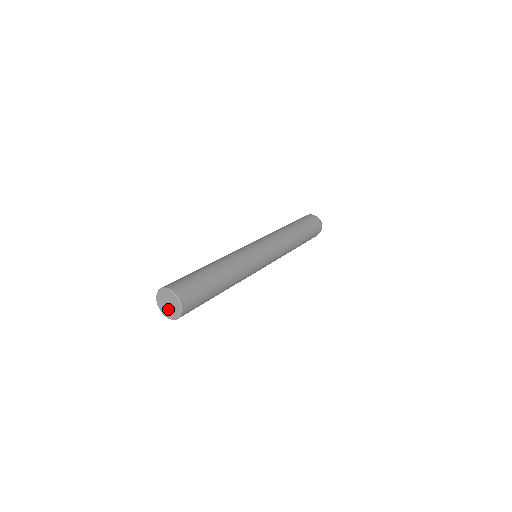
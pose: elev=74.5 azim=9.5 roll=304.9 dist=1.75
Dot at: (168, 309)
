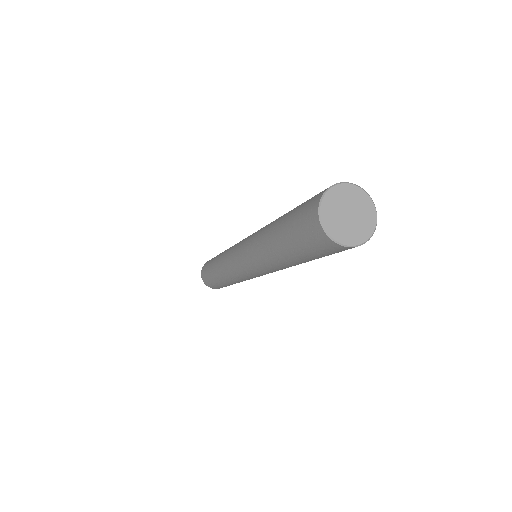
Dot at: (341, 219)
